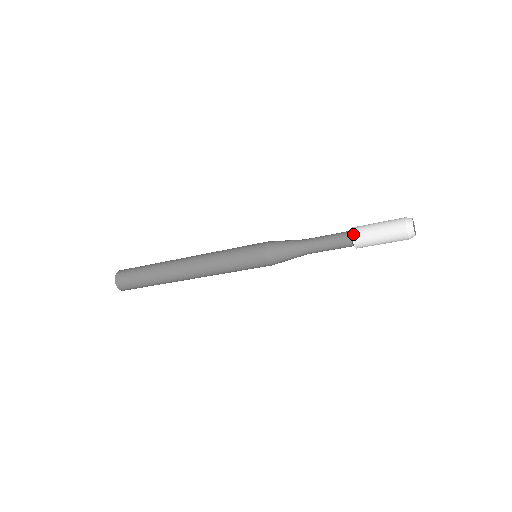
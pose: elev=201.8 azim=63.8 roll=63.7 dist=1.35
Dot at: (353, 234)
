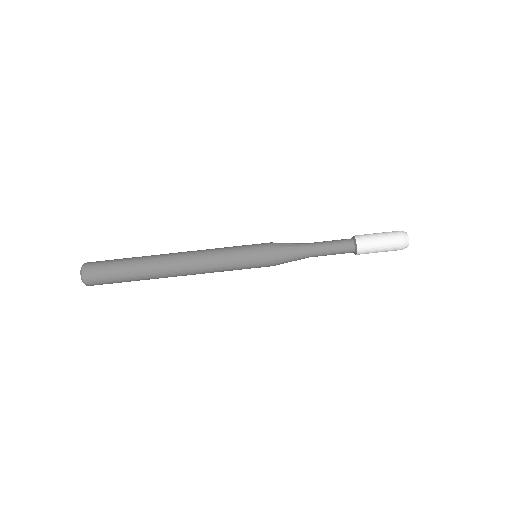
Dot at: occluded
